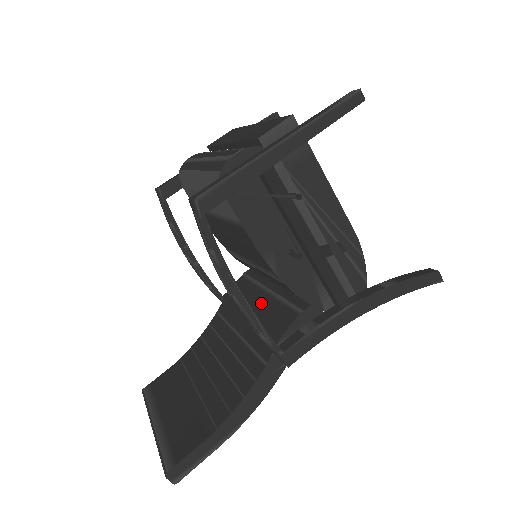
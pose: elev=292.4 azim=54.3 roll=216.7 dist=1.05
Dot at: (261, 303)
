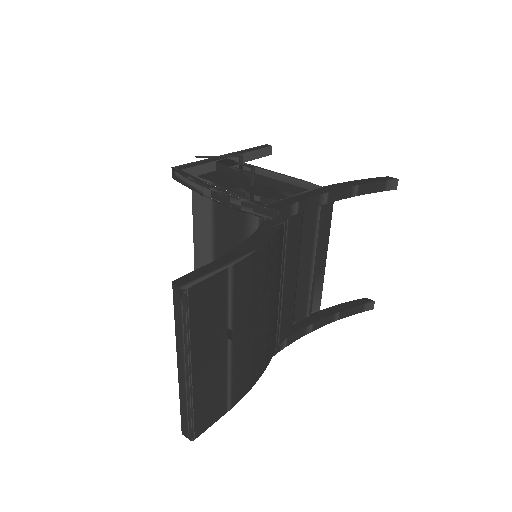
Dot at: occluded
